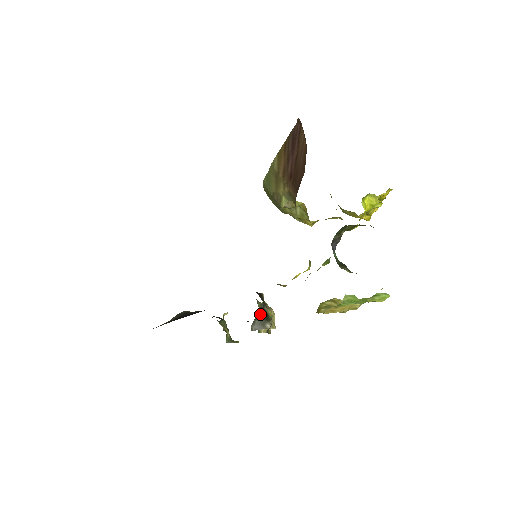
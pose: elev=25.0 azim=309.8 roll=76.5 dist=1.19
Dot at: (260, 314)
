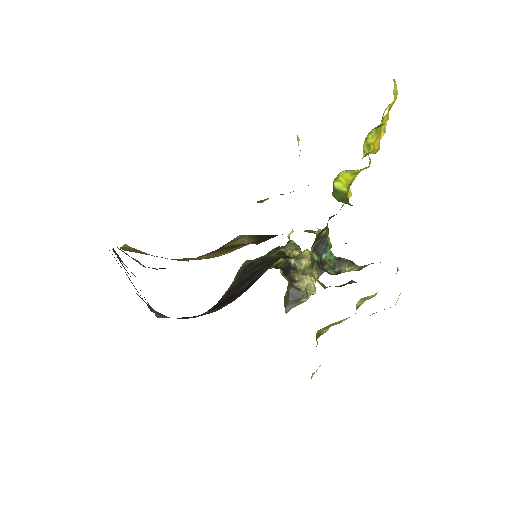
Dot at: (291, 294)
